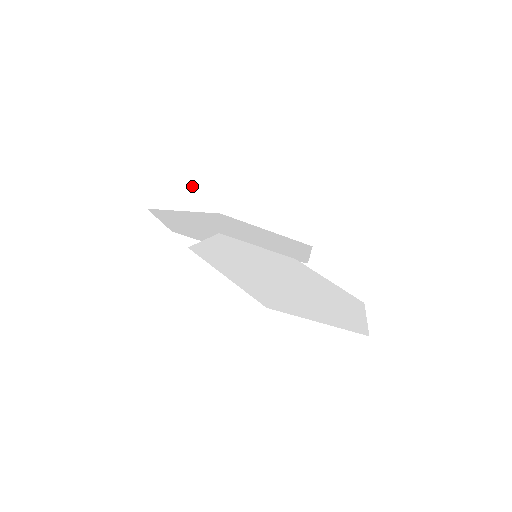
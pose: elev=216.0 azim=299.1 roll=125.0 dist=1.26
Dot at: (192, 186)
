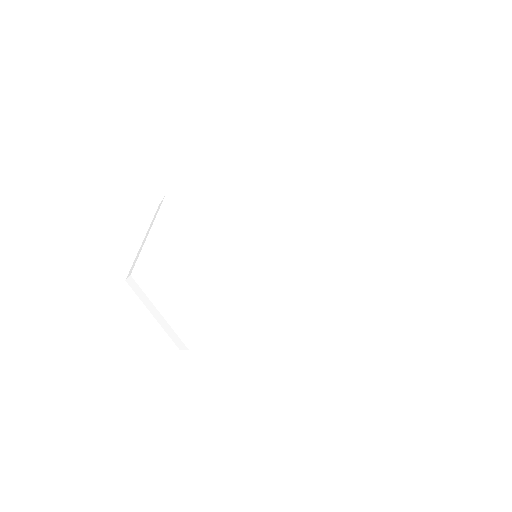
Dot at: occluded
